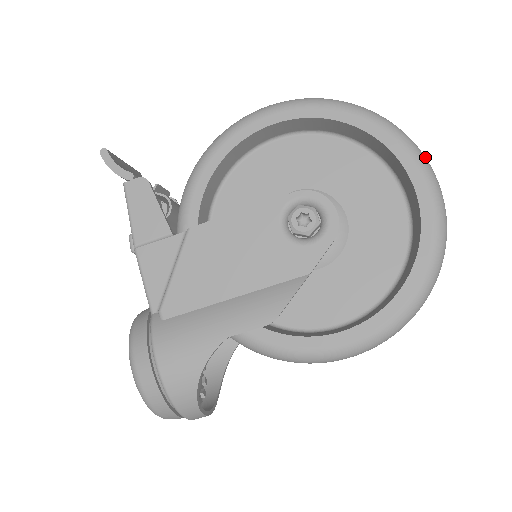
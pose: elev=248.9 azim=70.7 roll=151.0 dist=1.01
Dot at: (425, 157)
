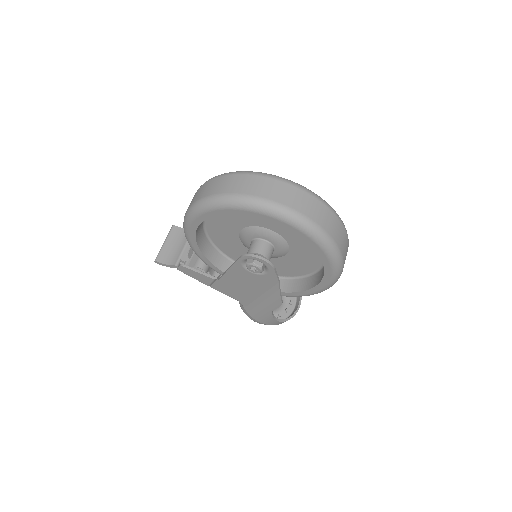
Dot at: (280, 208)
